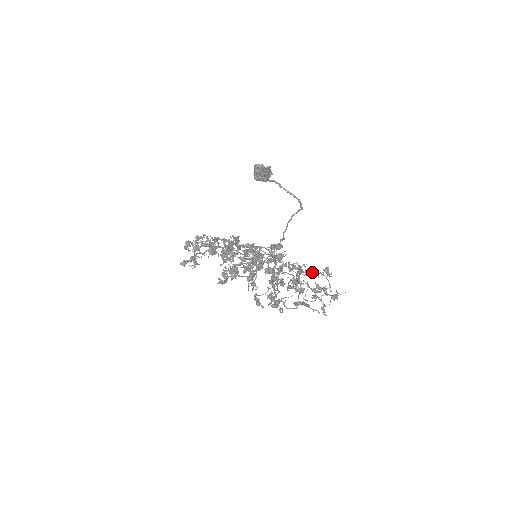
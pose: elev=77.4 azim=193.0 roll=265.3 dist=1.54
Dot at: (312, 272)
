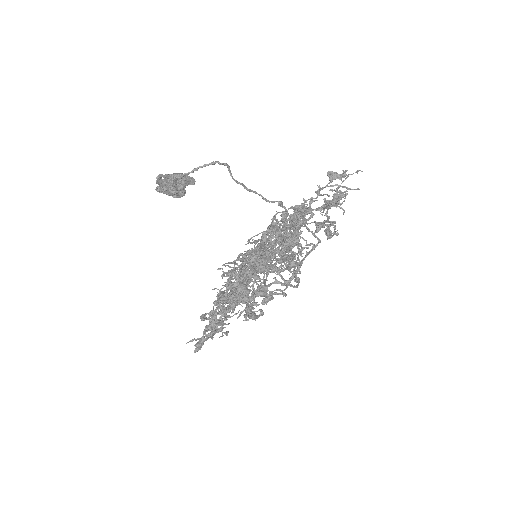
Dot at: (303, 203)
